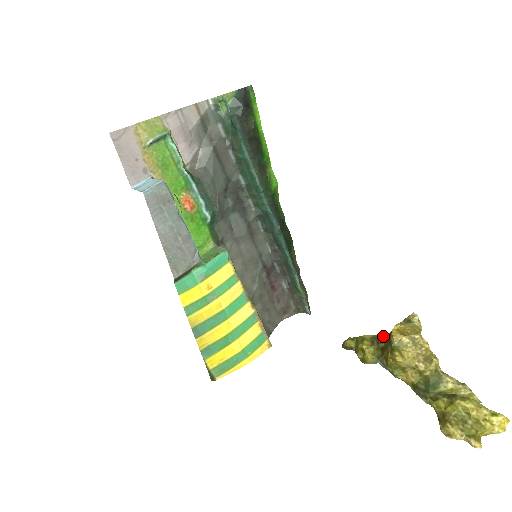
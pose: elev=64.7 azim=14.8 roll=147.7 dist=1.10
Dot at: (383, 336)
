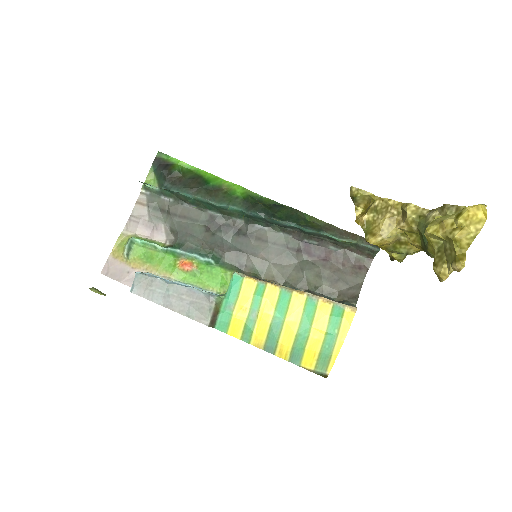
Dot at: occluded
